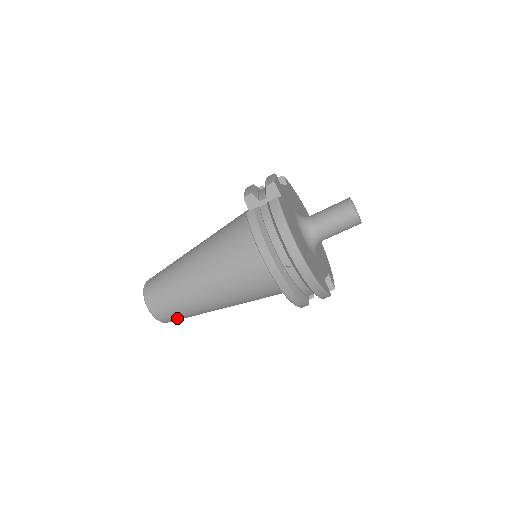
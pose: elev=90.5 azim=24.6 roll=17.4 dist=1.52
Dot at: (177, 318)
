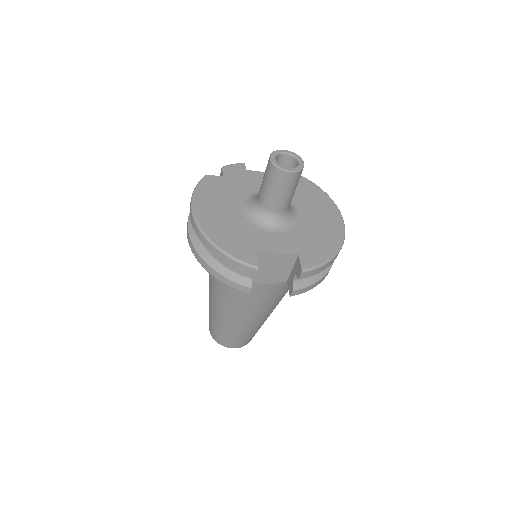
Dot at: (224, 338)
